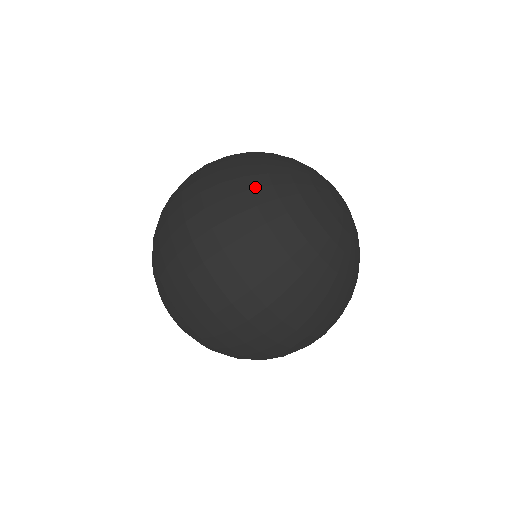
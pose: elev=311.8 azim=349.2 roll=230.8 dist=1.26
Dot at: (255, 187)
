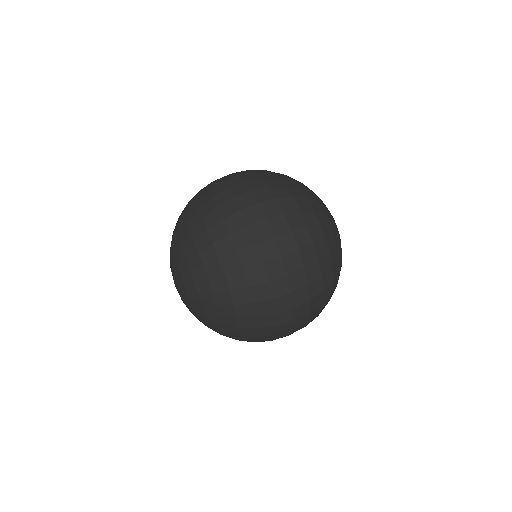
Dot at: (327, 236)
